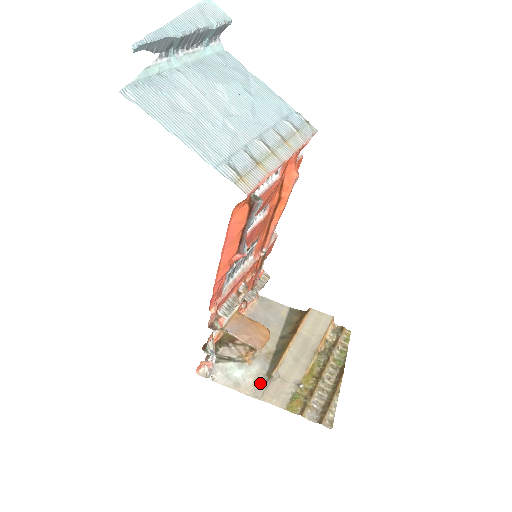
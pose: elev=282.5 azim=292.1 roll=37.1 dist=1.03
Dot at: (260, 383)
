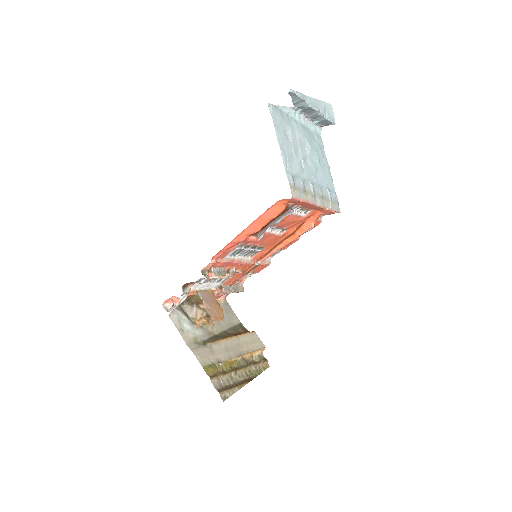
Dot at: (196, 342)
